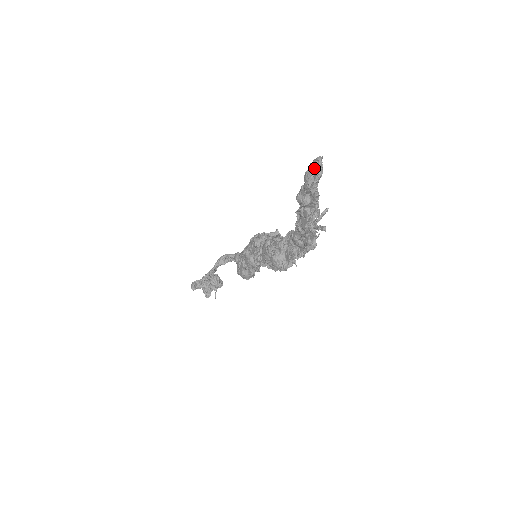
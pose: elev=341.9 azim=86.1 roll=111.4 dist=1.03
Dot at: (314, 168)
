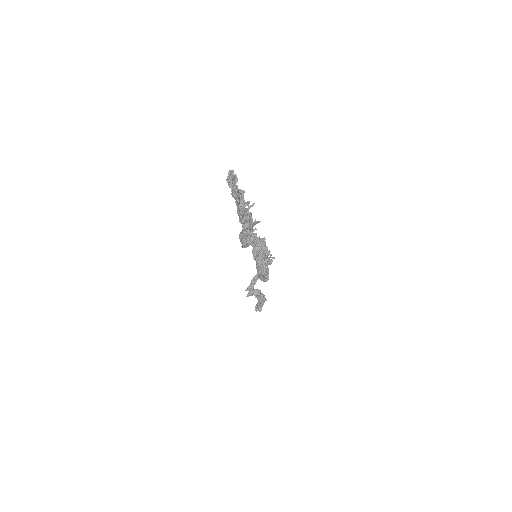
Dot at: (228, 175)
